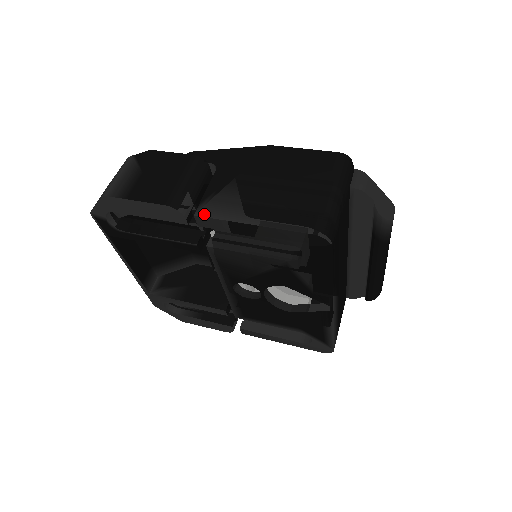
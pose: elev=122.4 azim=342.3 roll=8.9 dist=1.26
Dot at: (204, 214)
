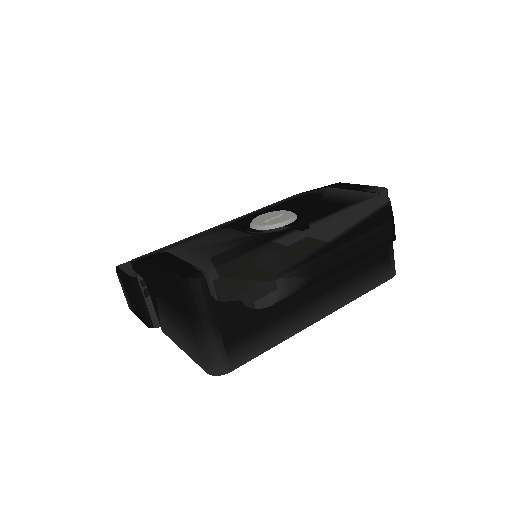
Dot at: (164, 332)
